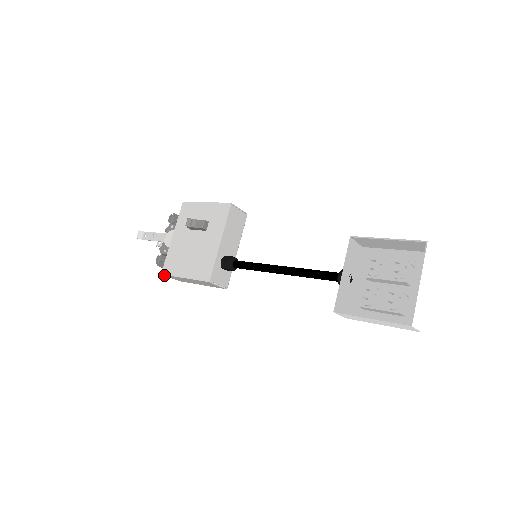
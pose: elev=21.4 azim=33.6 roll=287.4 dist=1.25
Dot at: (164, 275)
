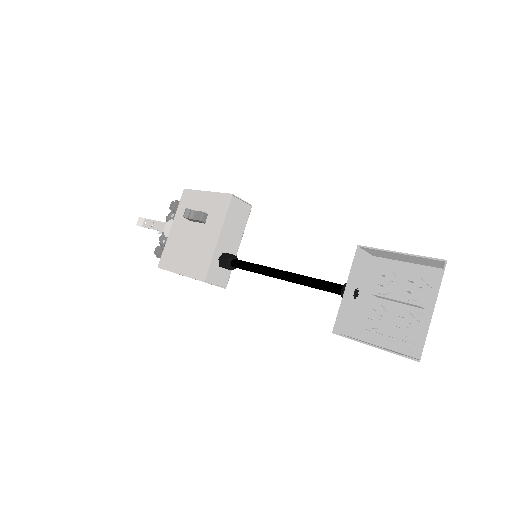
Dot at: occluded
